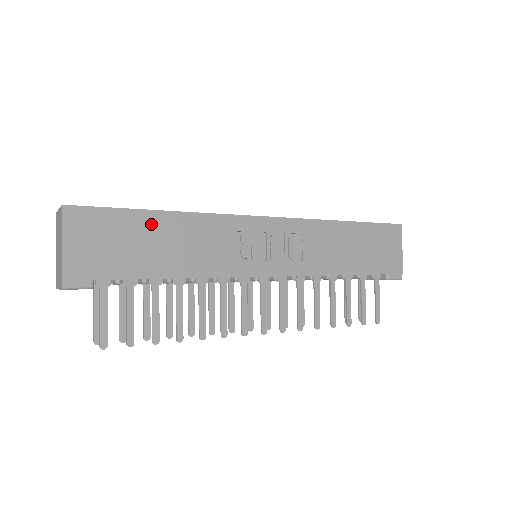
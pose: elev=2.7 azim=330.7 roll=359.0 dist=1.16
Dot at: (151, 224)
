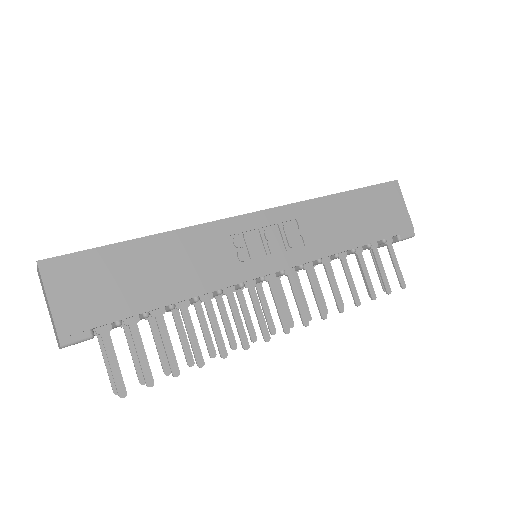
Dot at: (135, 254)
